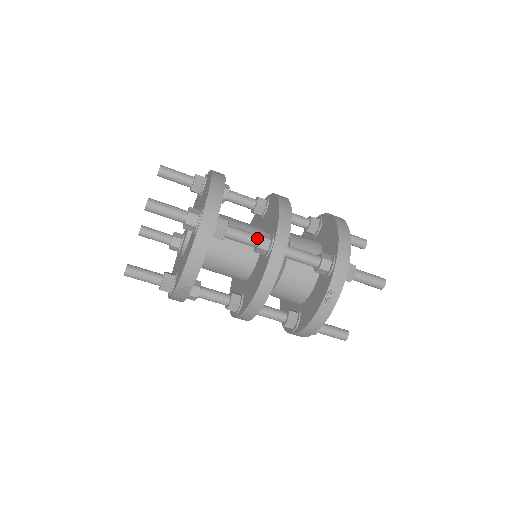
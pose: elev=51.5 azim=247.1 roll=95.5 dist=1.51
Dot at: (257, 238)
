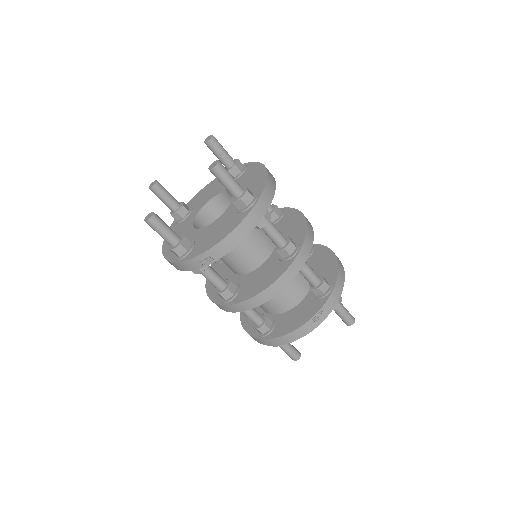
Dot at: (286, 240)
